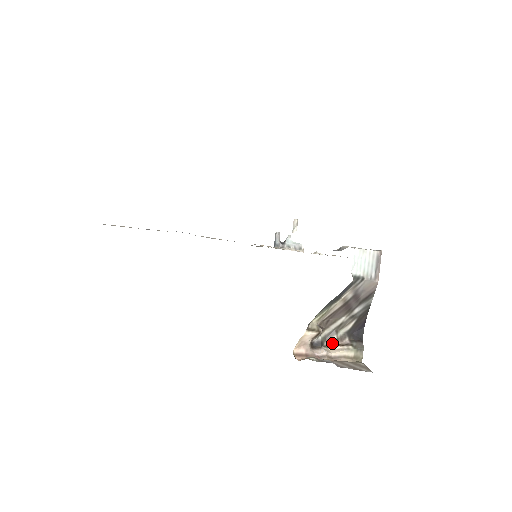
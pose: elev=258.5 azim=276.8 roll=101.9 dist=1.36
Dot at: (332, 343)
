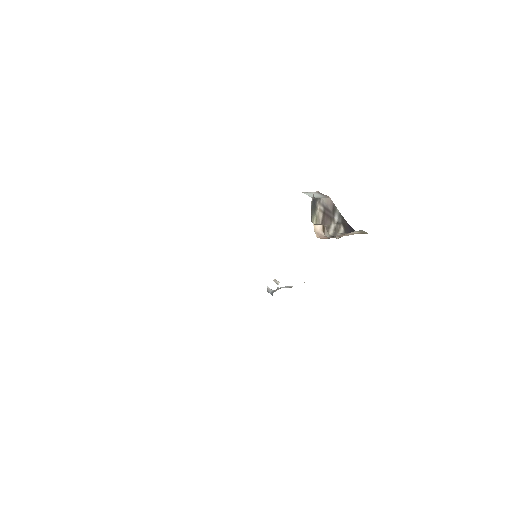
Dot at: occluded
